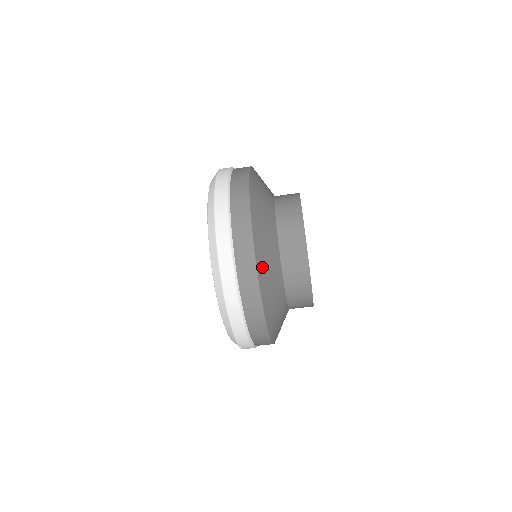
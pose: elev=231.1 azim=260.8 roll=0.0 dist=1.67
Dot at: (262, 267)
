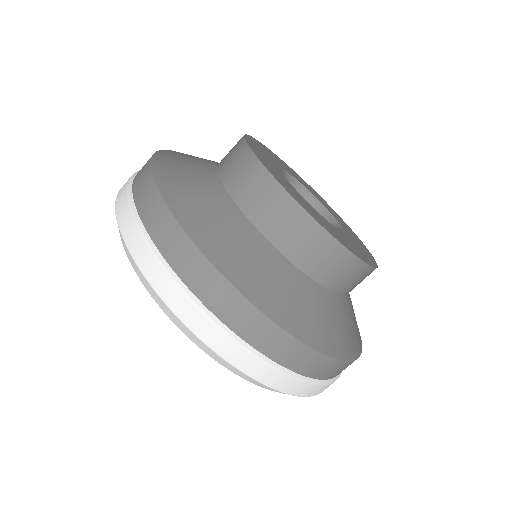
Dot at: (166, 163)
